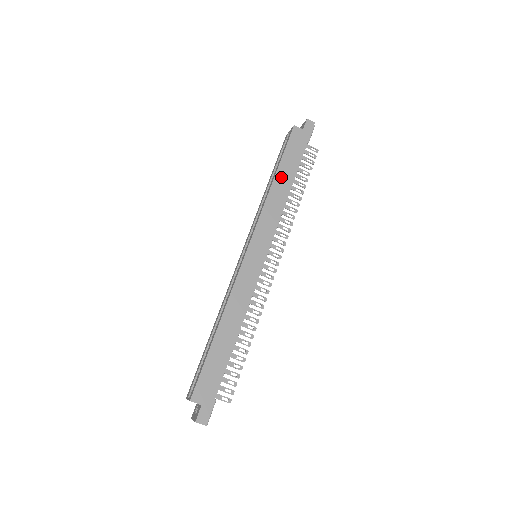
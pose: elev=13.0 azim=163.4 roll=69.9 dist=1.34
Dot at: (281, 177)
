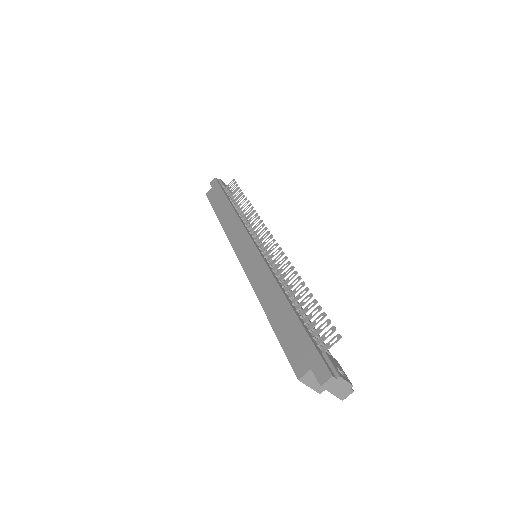
Dot at: (222, 213)
